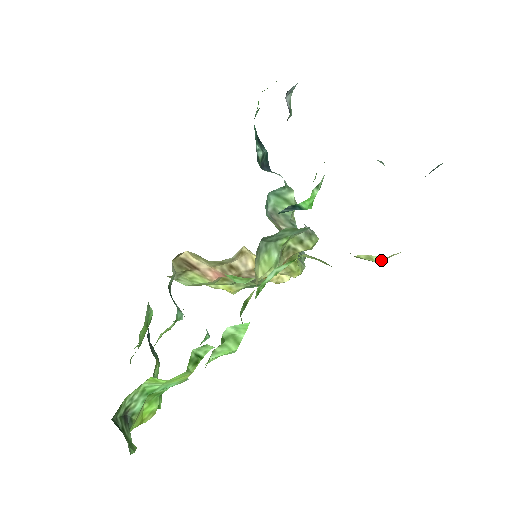
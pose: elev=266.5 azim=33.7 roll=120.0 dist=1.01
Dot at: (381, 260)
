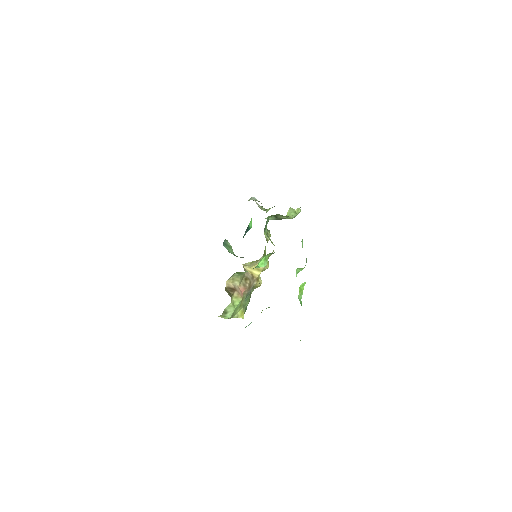
Dot at: (300, 210)
